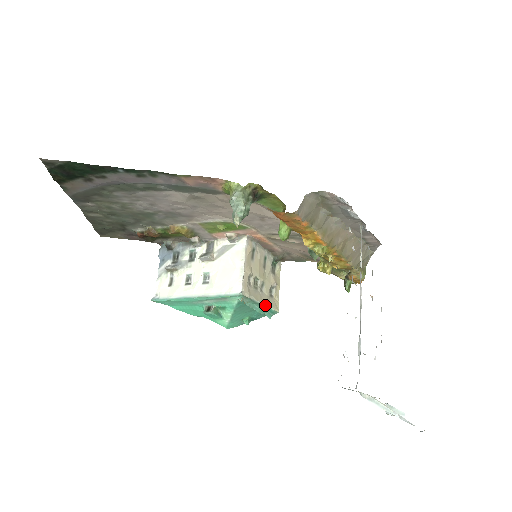
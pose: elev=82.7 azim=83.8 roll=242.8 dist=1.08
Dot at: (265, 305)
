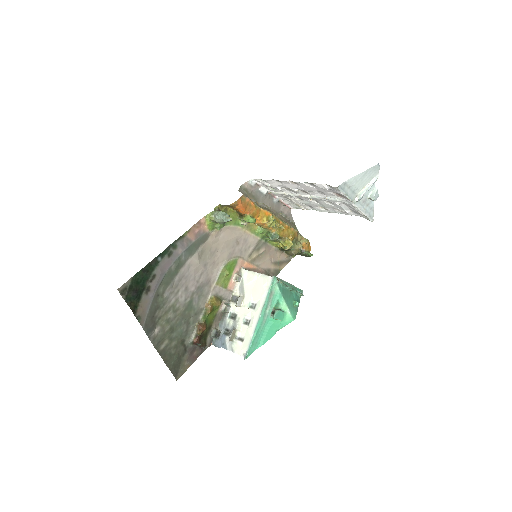
Dot at: (291, 285)
